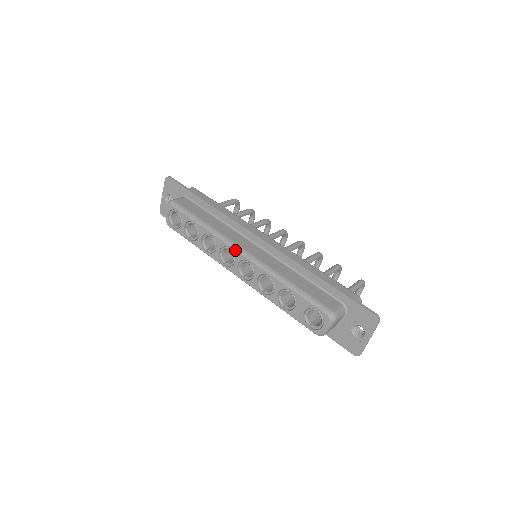
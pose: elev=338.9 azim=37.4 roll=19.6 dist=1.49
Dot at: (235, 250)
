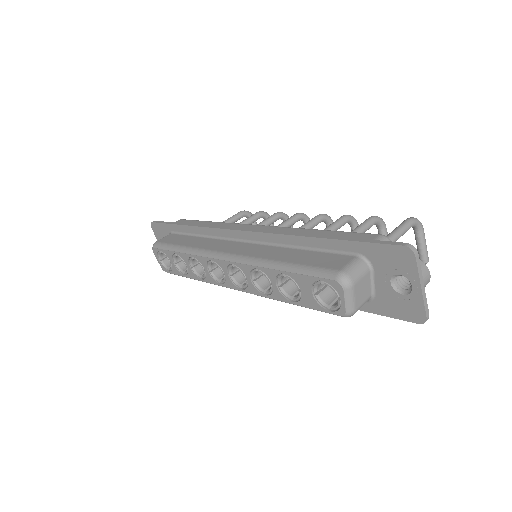
Dot at: (216, 259)
